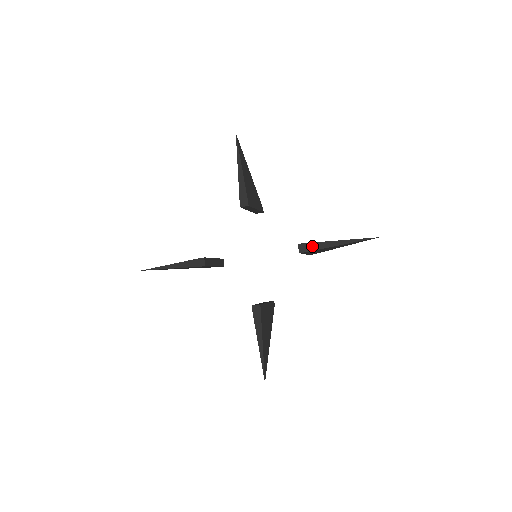
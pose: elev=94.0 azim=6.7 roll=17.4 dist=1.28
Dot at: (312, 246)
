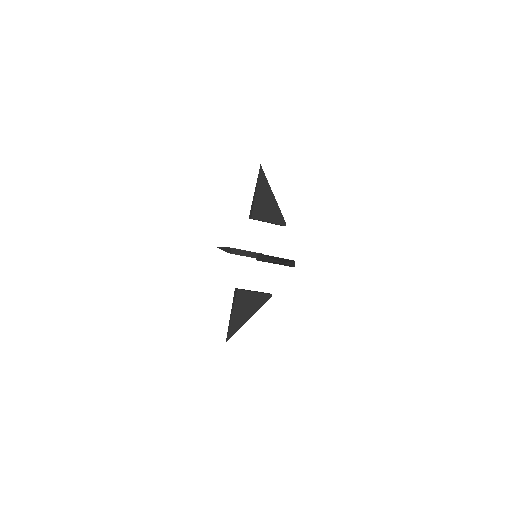
Dot at: (261, 257)
